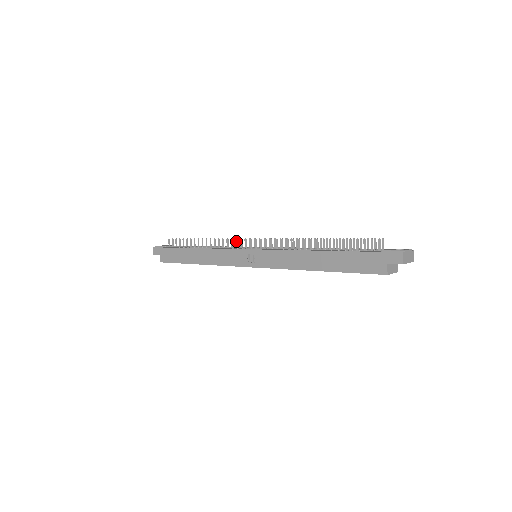
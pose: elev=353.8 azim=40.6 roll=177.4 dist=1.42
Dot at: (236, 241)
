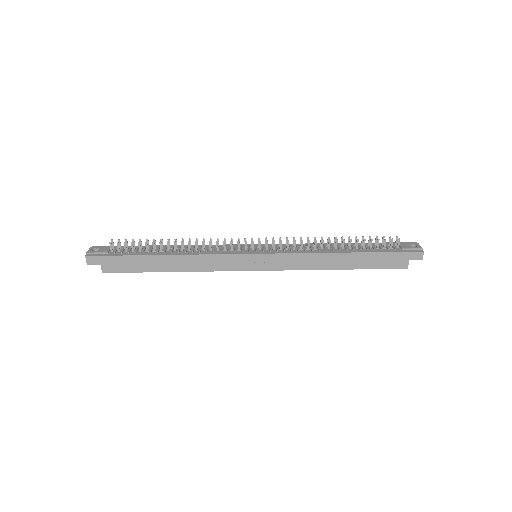
Dot at: (231, 243)
